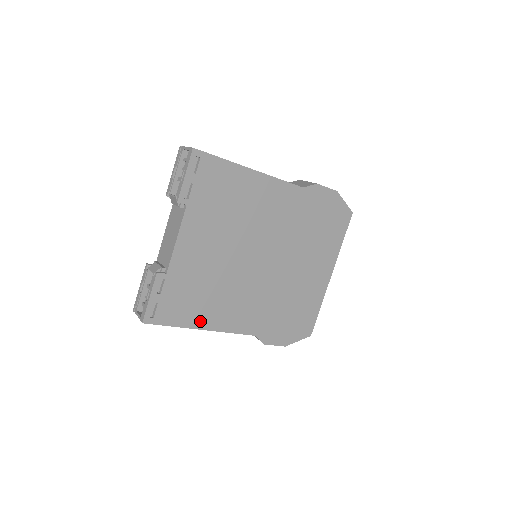
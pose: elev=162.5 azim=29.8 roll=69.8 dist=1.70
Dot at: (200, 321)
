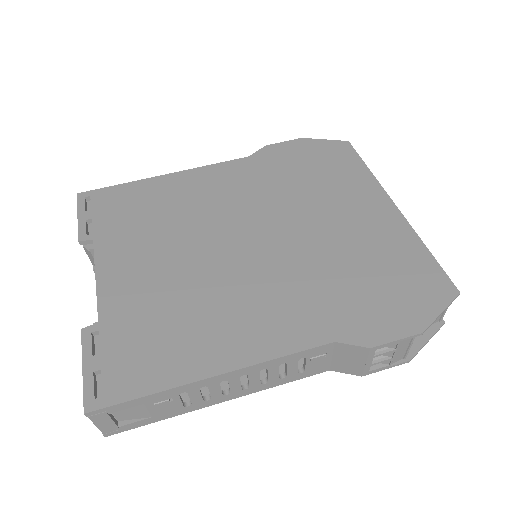
Dot at: (199, 364)
